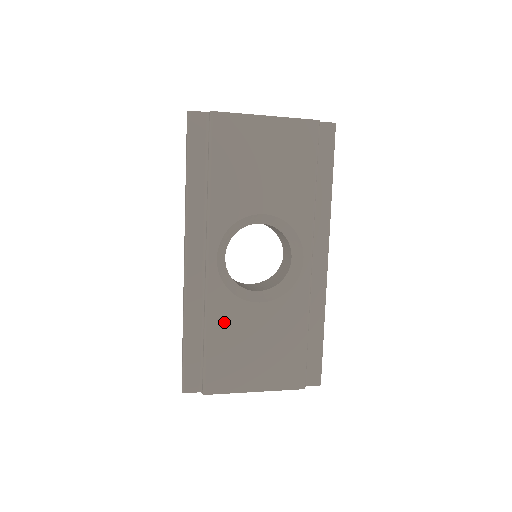
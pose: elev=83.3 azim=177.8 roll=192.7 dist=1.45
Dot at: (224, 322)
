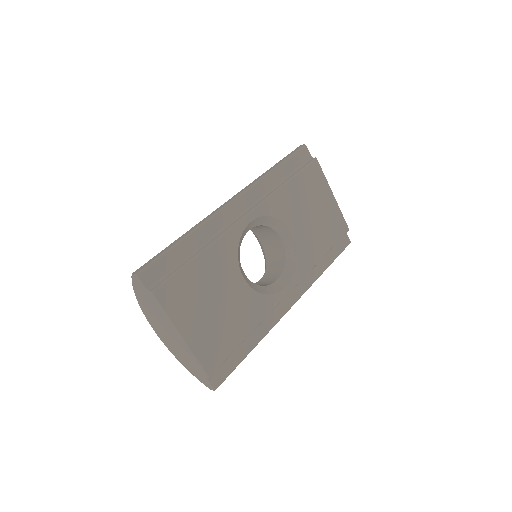
Dot at: (216, 262)
